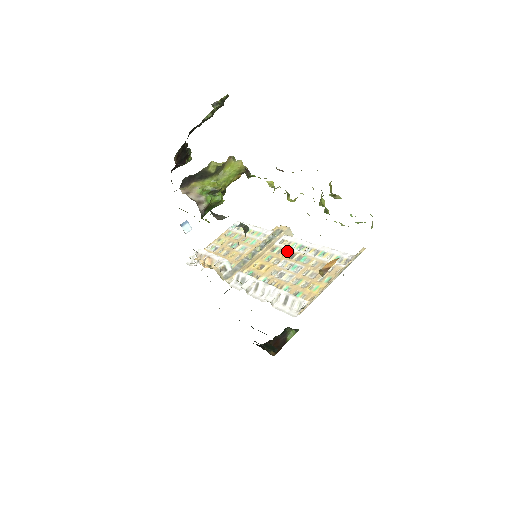
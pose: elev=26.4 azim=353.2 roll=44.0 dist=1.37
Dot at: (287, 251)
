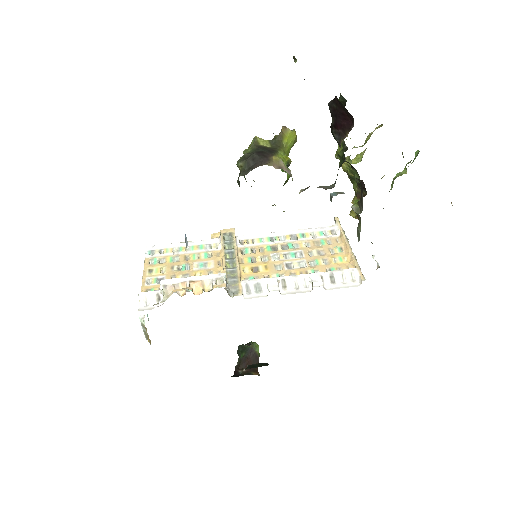
Dot at: (262, 247)
